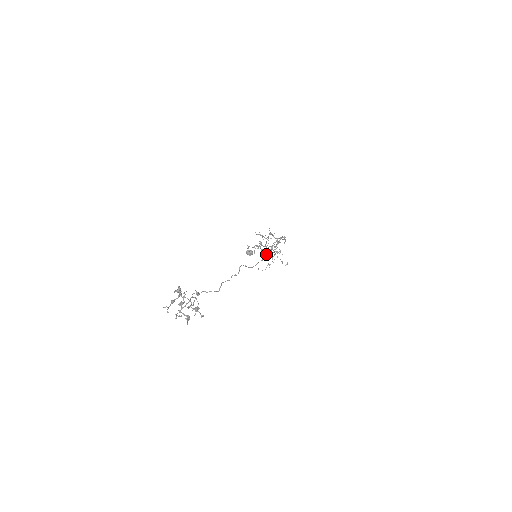
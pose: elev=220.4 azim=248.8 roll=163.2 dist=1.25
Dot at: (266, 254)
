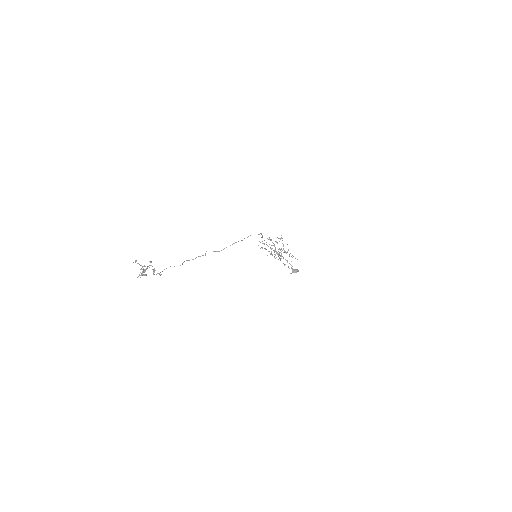
Dot at: occluded
